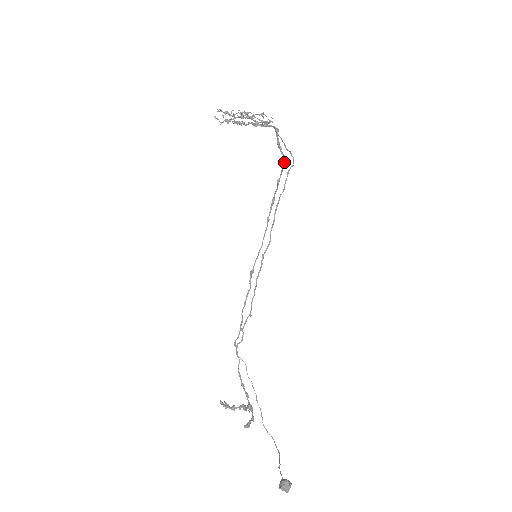
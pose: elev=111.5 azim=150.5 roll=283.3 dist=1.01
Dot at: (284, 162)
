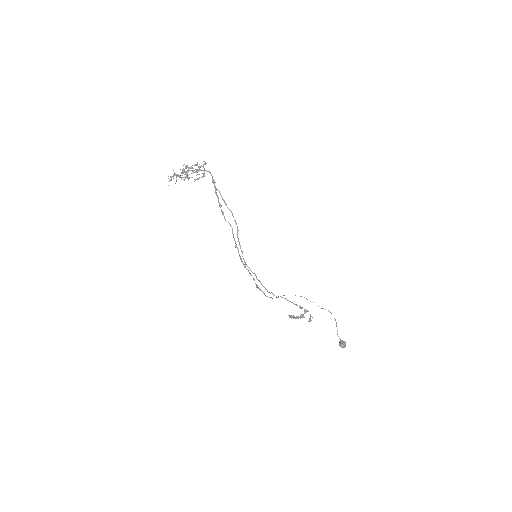
Dot at: (232, 229)
